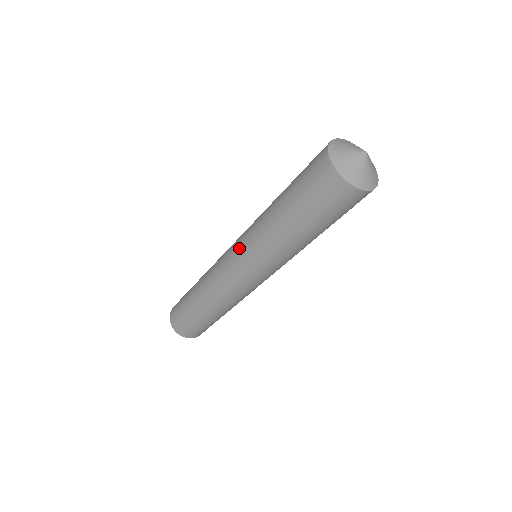
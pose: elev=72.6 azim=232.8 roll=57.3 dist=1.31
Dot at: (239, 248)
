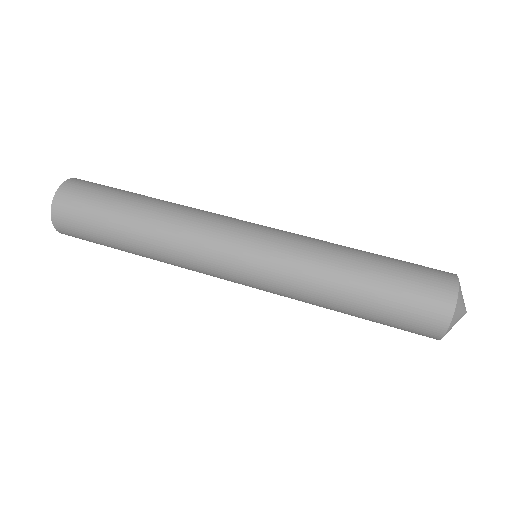
Dot at: (261, 266)
